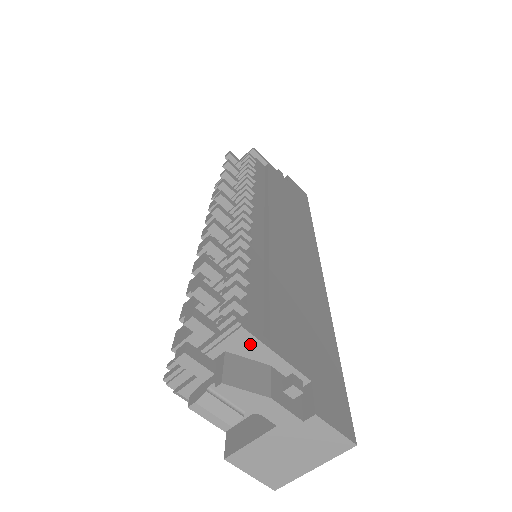
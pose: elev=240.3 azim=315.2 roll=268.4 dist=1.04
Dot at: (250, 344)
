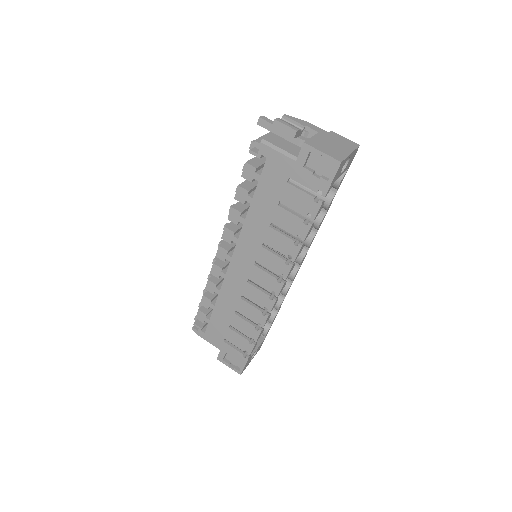
Dot at: occluded
